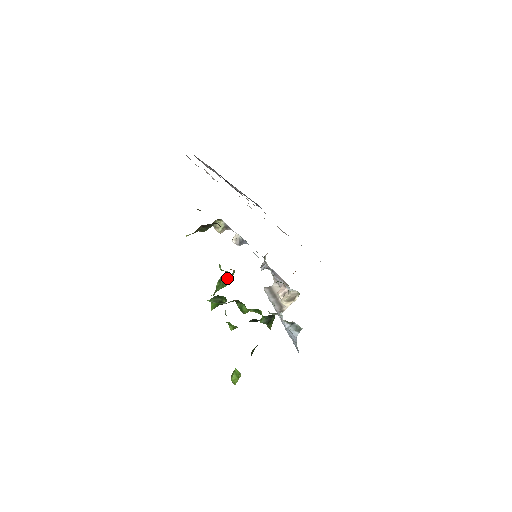
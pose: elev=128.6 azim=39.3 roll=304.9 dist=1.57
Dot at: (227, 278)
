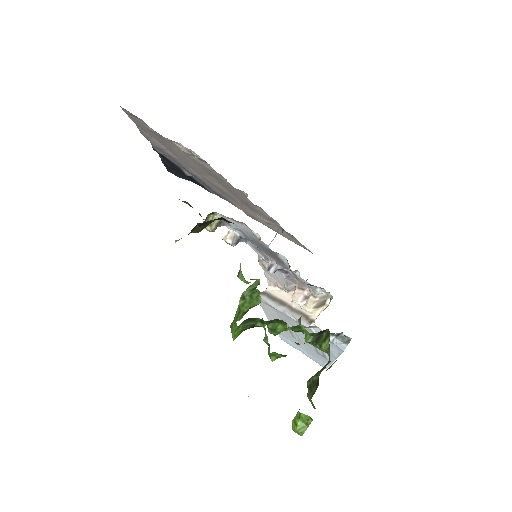
Dot at: (258, 292)
